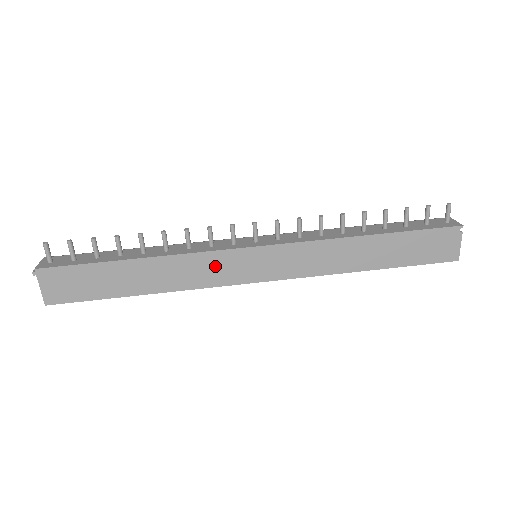
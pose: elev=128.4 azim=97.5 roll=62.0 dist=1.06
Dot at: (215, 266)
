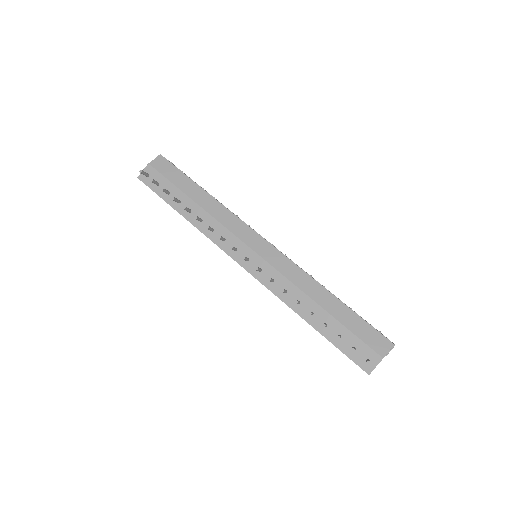
Dot at: occluded
